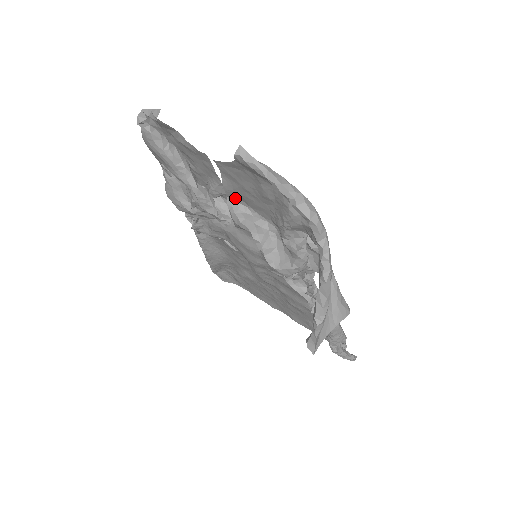
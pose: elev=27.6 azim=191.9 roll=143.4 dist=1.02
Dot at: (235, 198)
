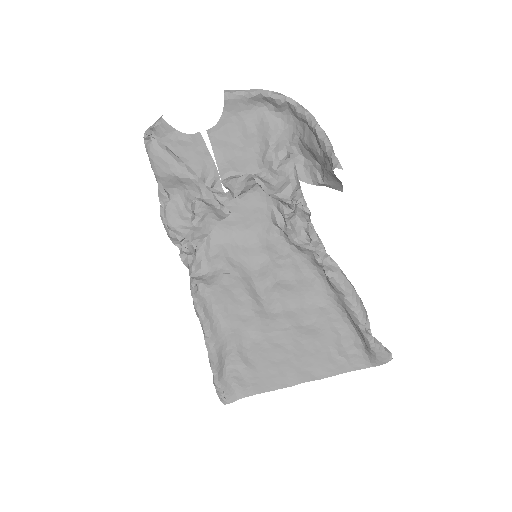
Dot at: (226, 174)
